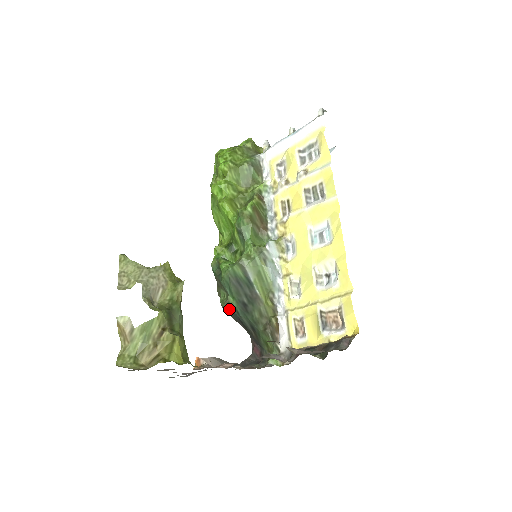
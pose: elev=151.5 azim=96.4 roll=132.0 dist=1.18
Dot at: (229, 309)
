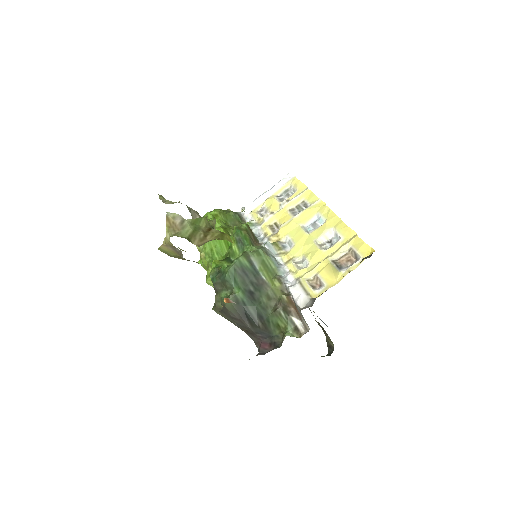
Dot at: occluded
